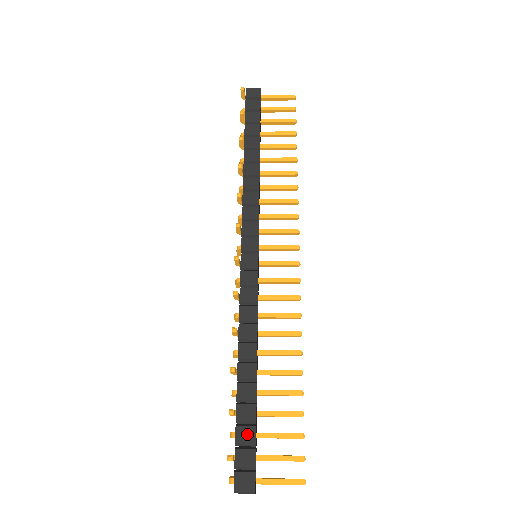
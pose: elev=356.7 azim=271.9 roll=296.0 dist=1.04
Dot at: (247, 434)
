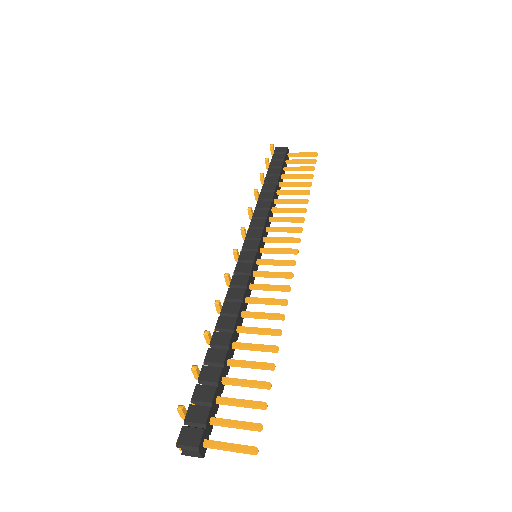
Dot at: (206, 392)
